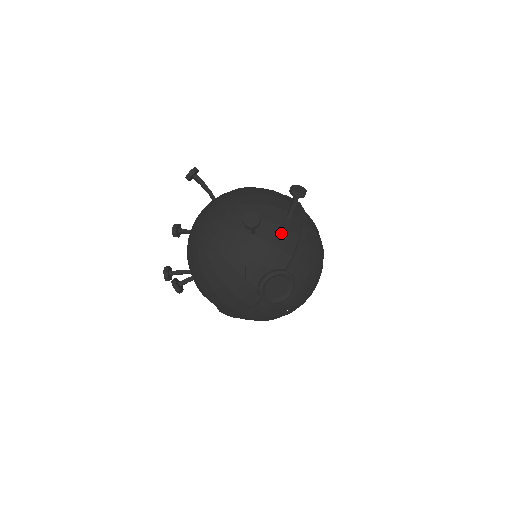
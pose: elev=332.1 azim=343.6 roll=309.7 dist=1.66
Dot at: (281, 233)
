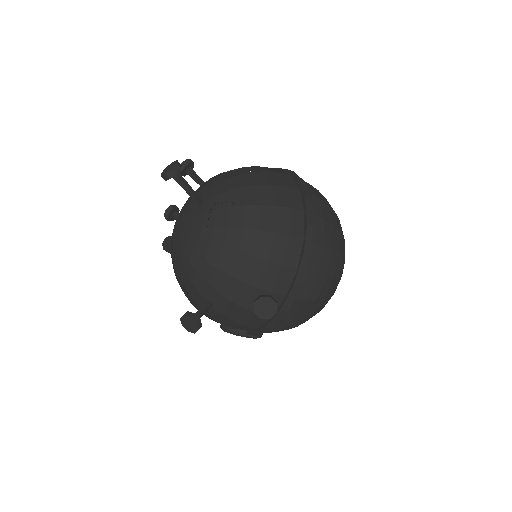
Dot at: (245, 314)
